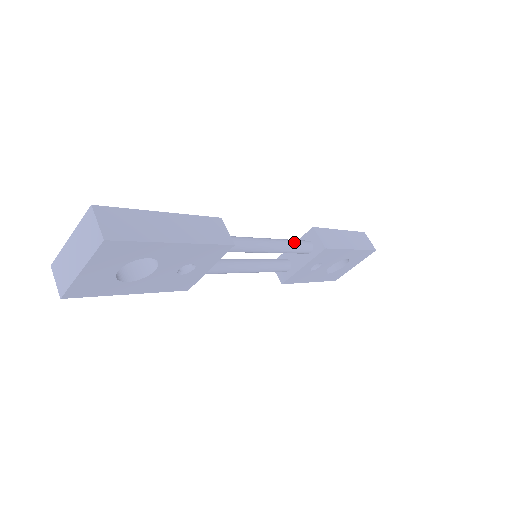
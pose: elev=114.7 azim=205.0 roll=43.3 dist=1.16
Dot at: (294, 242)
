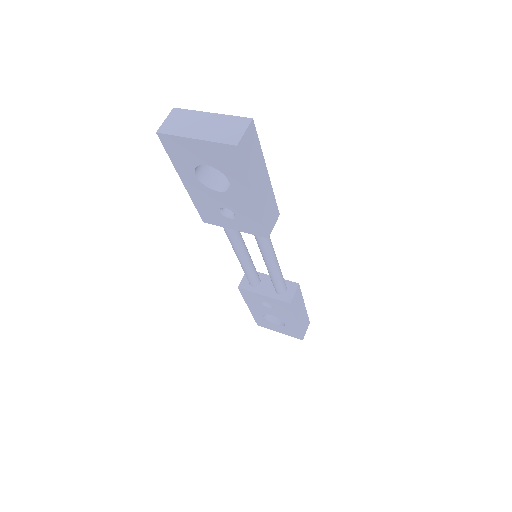
Dot at: (282, 277)
